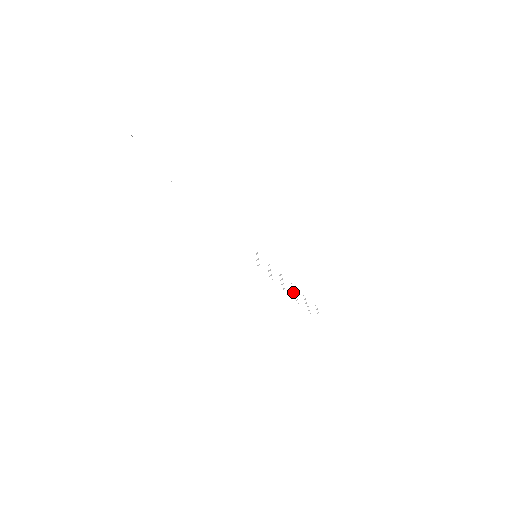
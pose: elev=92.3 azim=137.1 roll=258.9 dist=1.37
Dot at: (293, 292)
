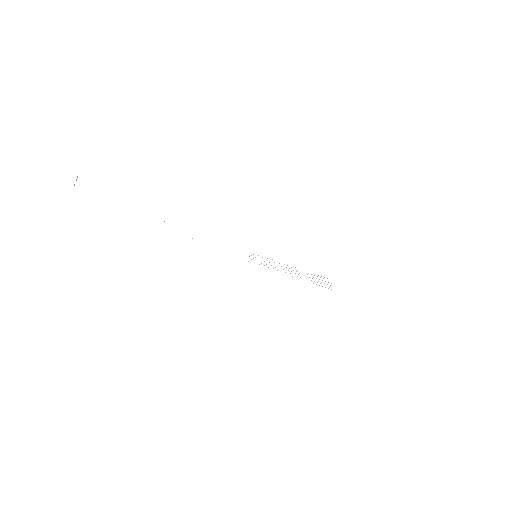
Dot at: occluded
